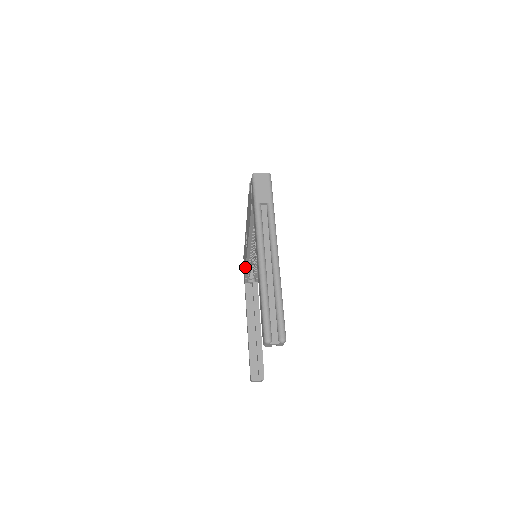
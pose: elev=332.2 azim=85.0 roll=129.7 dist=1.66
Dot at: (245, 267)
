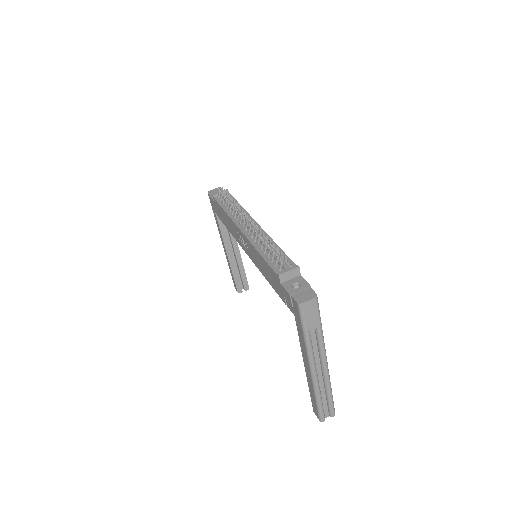
Dot at: (227, 228)
